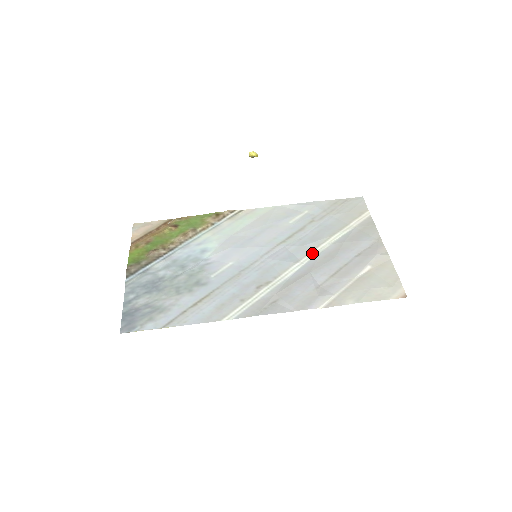
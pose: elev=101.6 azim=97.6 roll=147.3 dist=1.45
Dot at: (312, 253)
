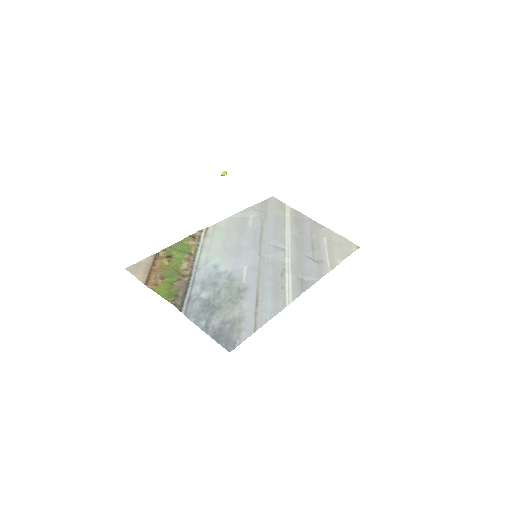
Dot at: (286, 241)
